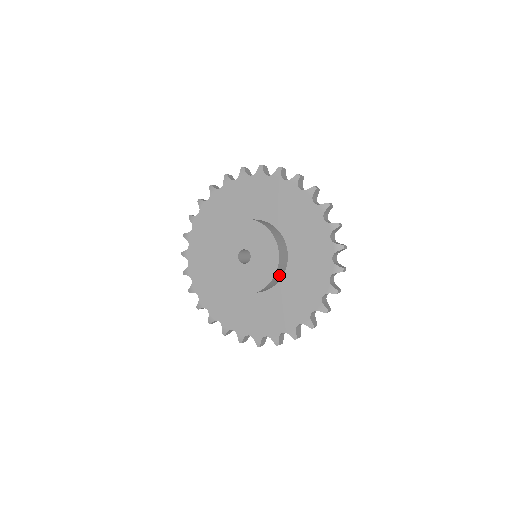
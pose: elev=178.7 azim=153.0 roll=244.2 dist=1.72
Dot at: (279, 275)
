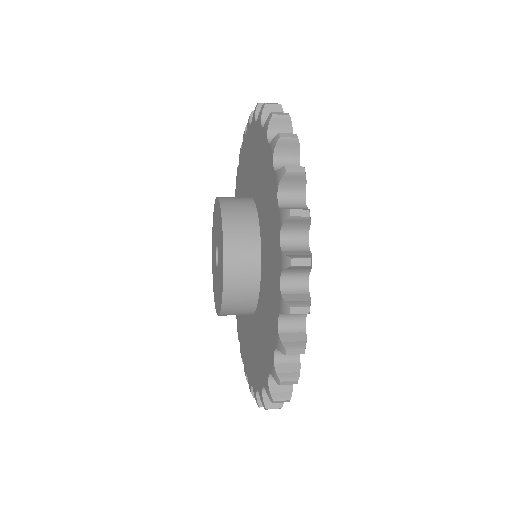
Dot at: (243, 295)
